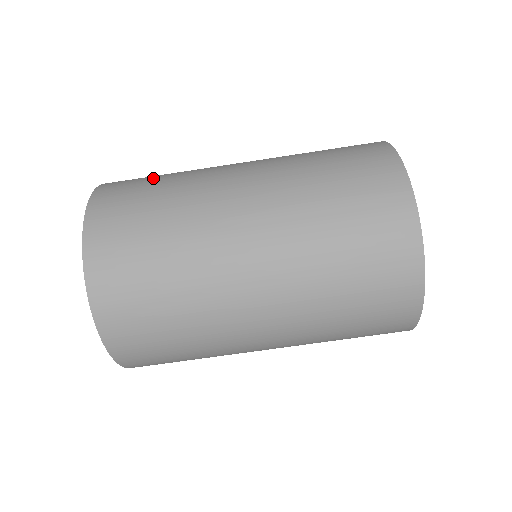
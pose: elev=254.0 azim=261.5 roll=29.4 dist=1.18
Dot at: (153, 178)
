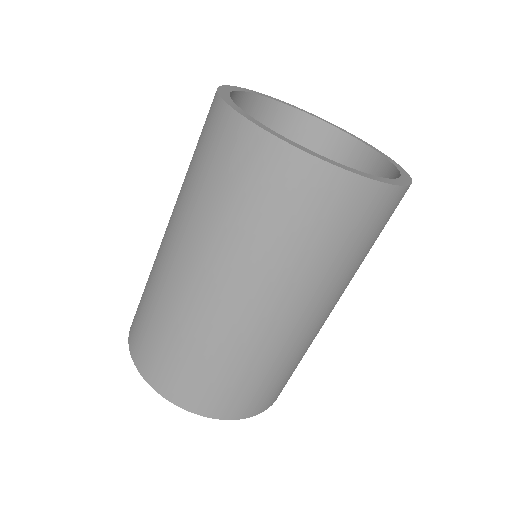
Dot at: occluded
